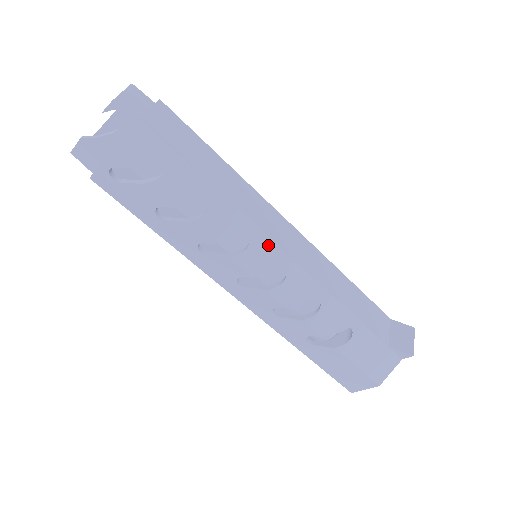
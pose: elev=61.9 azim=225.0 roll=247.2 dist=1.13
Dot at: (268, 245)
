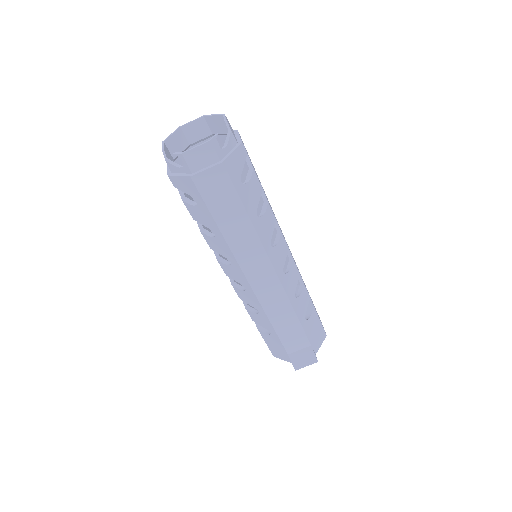
Dot at: (241, 274)
